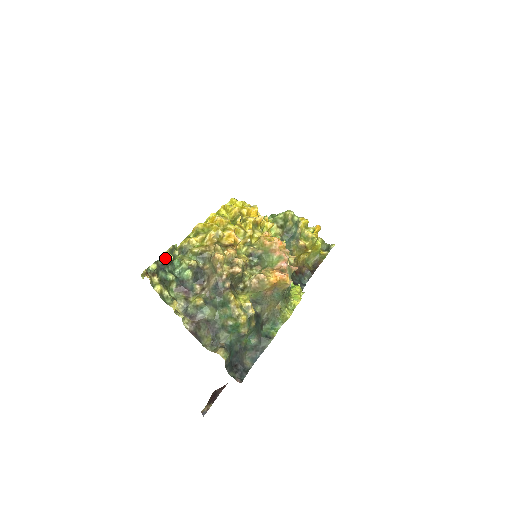
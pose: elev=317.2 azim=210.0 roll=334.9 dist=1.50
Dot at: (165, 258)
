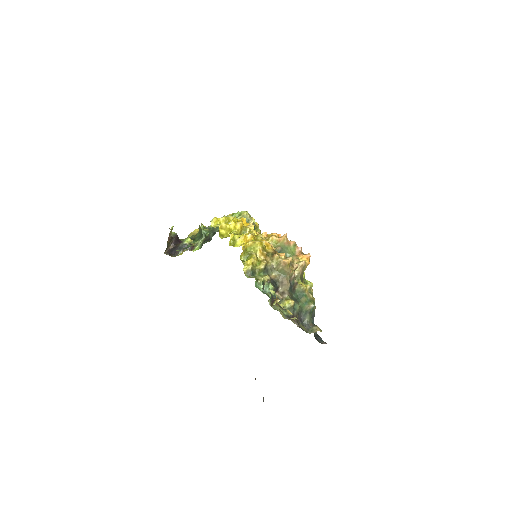
Dot at: (264, 282)
